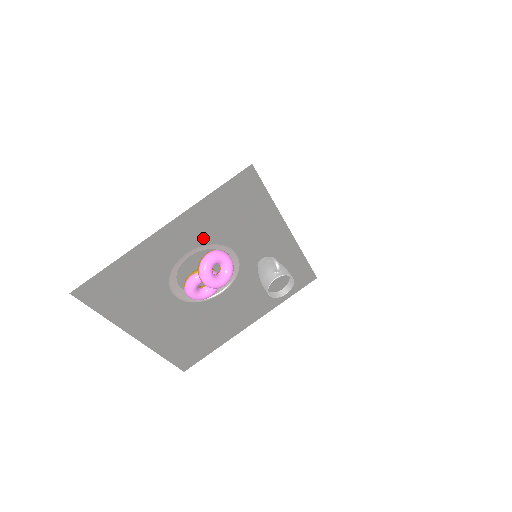
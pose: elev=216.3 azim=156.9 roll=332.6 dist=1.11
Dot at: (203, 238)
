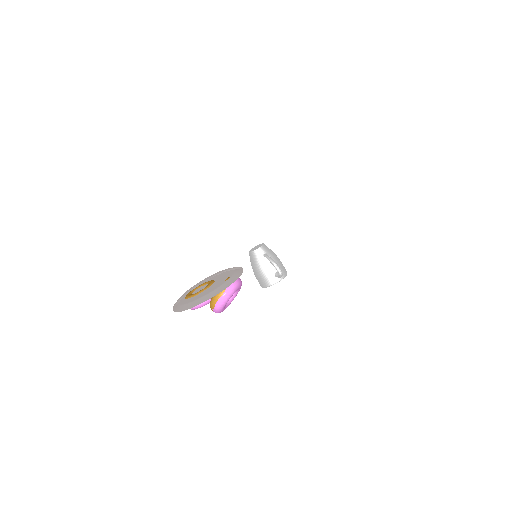
Dot at: occluded
